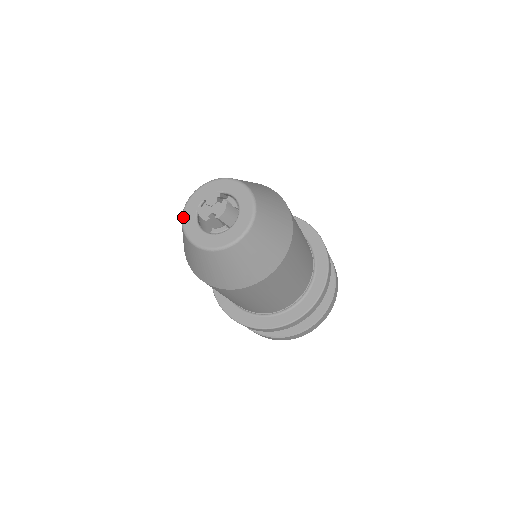
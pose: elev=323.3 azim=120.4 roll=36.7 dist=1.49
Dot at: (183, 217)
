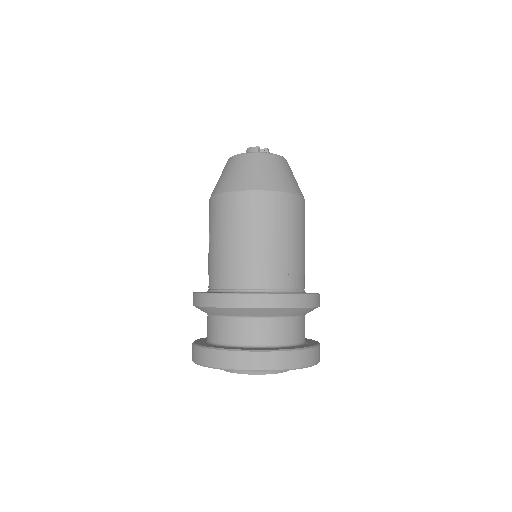
Dot at: occluded
